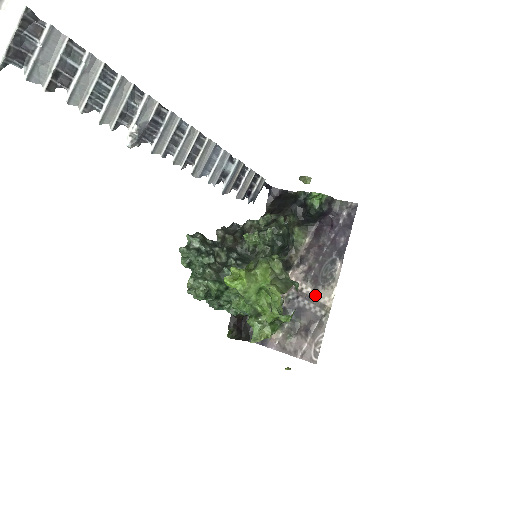
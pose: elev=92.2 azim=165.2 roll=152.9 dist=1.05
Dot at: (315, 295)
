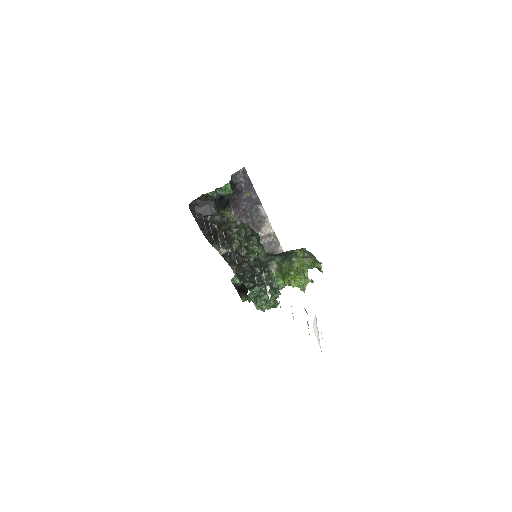
Dot at: (261, 234)
